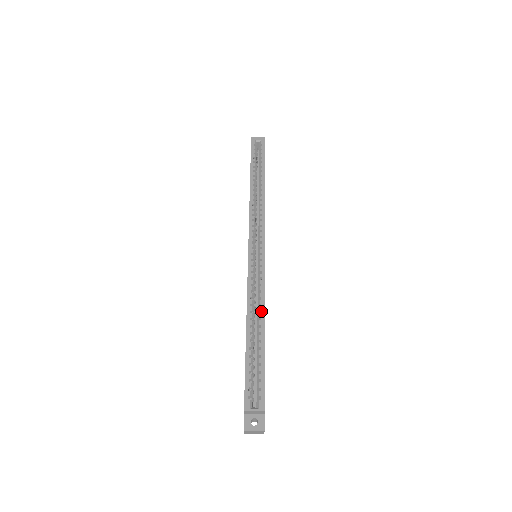
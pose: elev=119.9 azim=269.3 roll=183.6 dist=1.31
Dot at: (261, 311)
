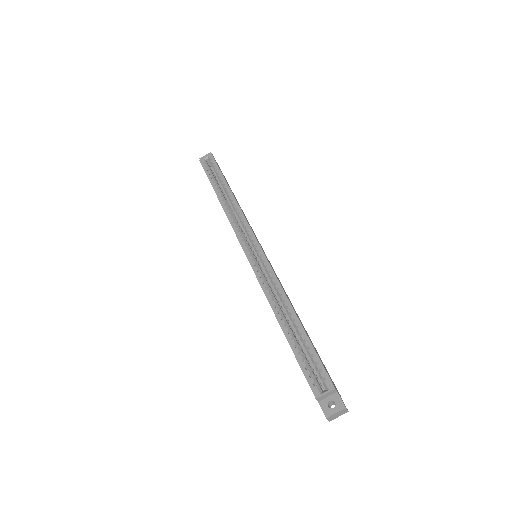
Dot at: (284, 300)
